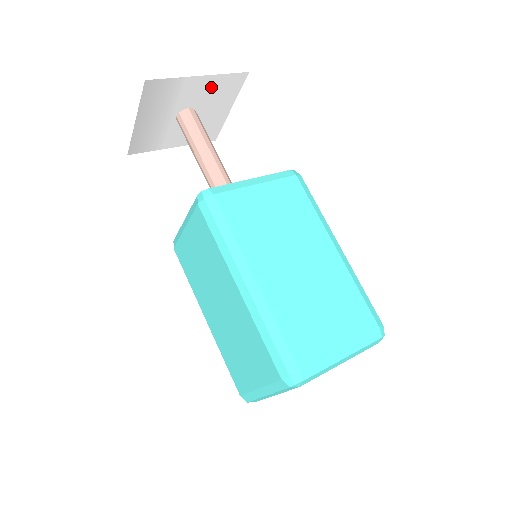
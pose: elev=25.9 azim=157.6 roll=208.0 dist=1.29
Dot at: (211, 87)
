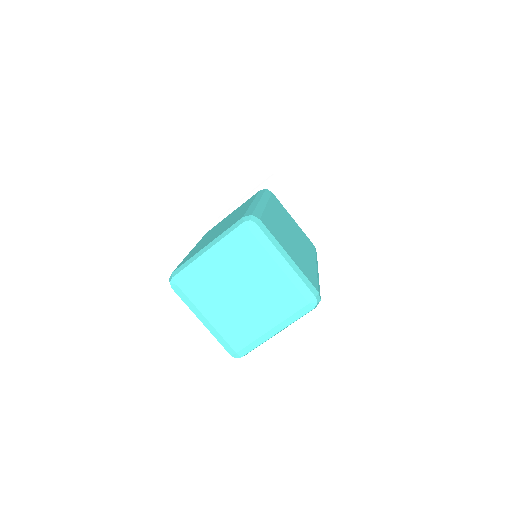
Dot at: (294, 218)
